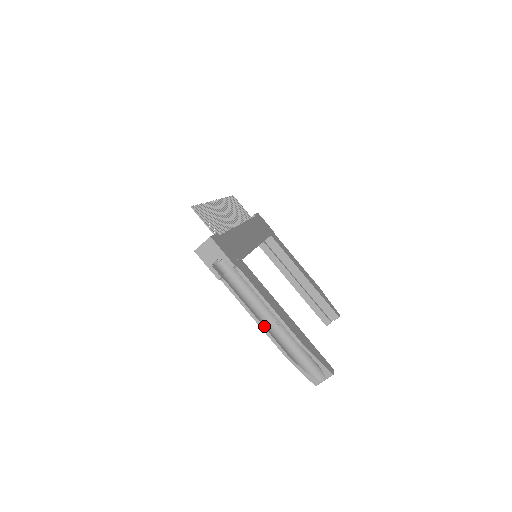
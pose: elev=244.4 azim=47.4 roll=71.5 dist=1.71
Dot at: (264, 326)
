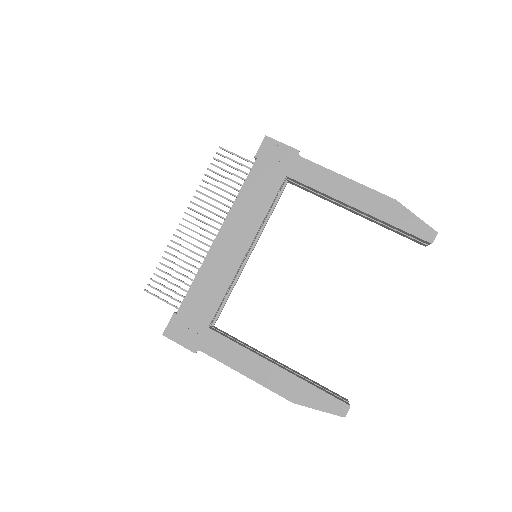
Dot at: occluded
